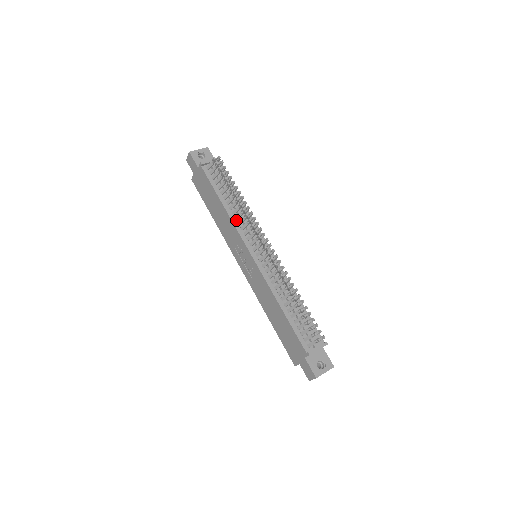
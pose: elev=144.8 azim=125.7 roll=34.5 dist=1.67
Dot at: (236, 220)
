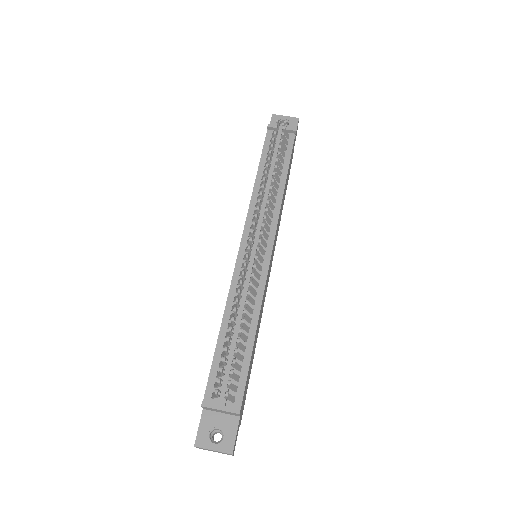
Dot at: (257, 200)
